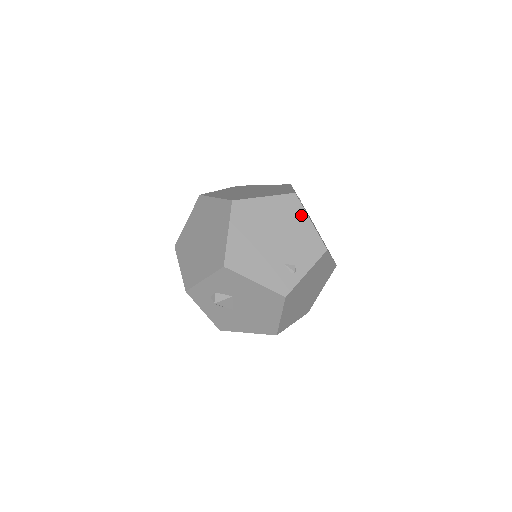
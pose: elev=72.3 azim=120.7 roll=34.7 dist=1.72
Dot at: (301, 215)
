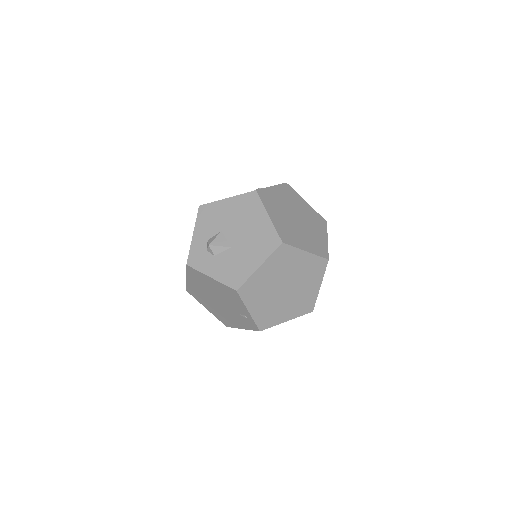
Dot at: occluded
